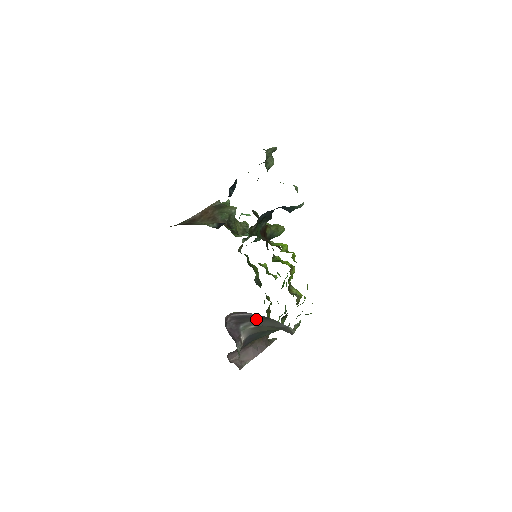
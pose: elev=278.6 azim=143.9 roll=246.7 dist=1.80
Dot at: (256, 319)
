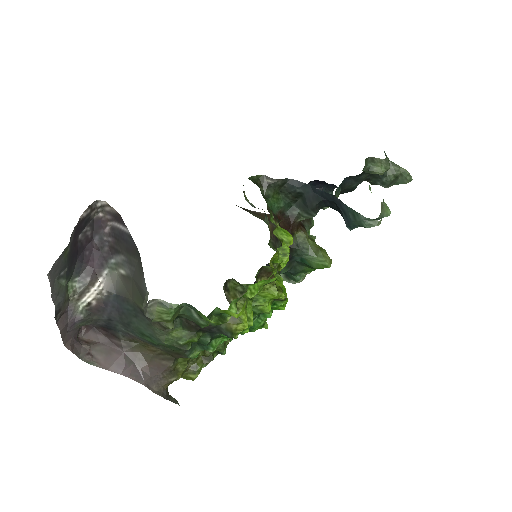
Dot at: (130, 252)
